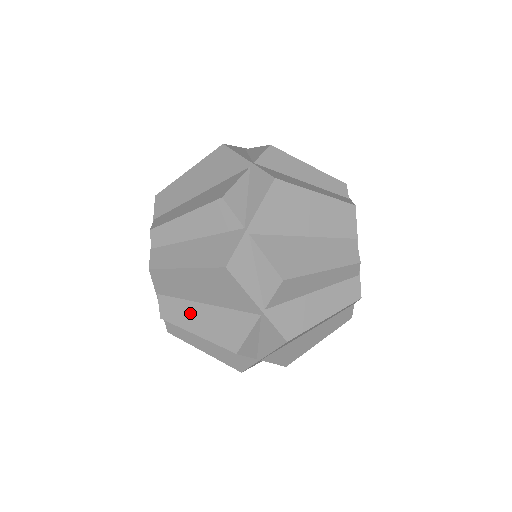
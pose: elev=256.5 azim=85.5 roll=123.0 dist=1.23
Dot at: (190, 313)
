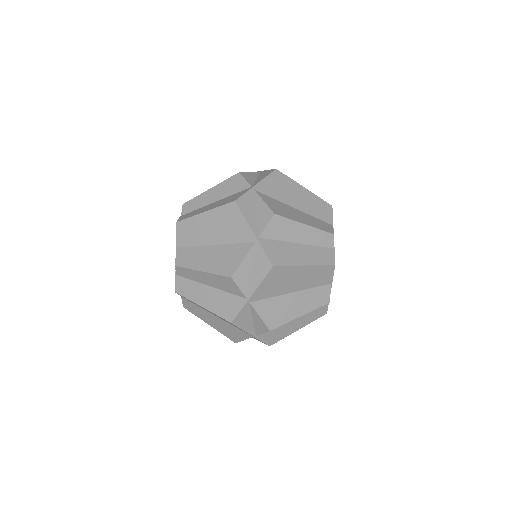
Dot at: occluded
